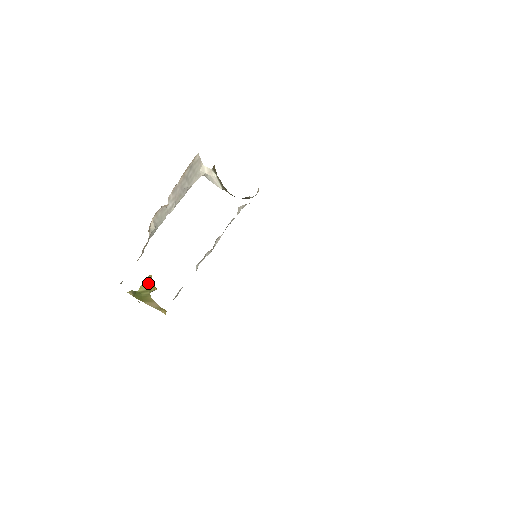
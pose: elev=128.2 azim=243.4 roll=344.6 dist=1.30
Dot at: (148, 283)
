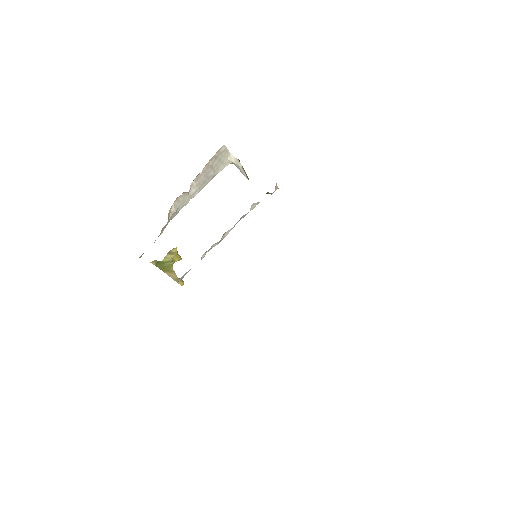
Dot at: (173, 254)
